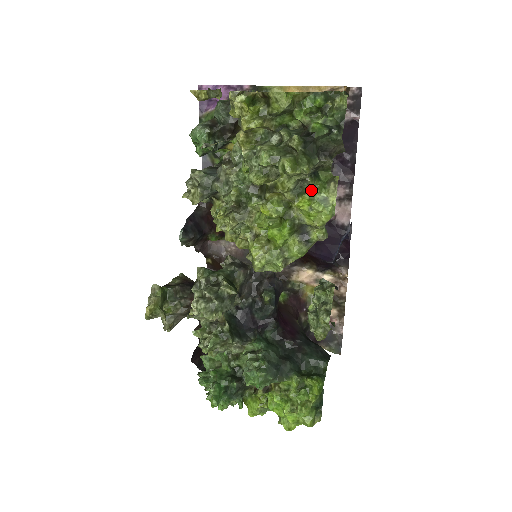
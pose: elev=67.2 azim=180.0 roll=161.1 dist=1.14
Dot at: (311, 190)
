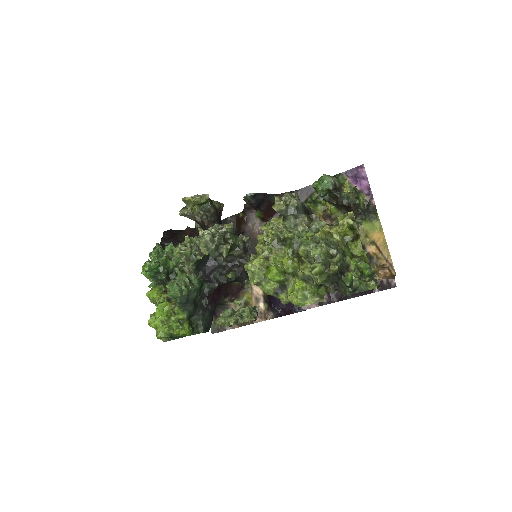
Dot at: (309, 286)
